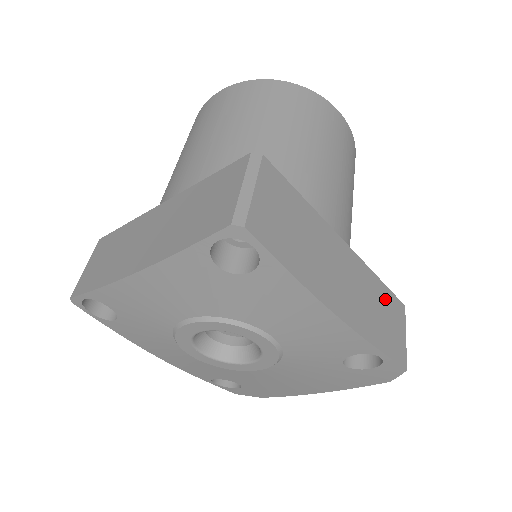
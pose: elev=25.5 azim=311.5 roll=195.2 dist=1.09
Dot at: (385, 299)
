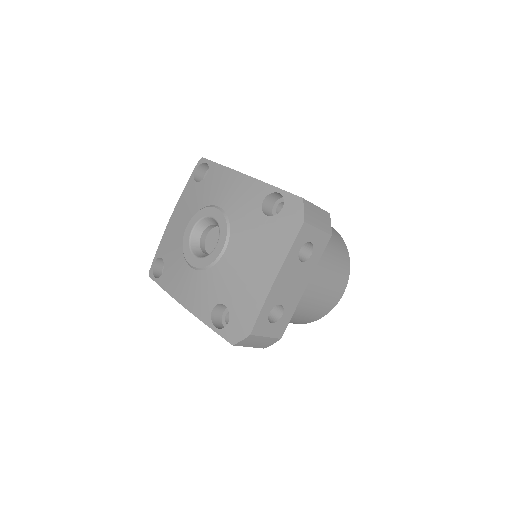
Dot at: occluded
